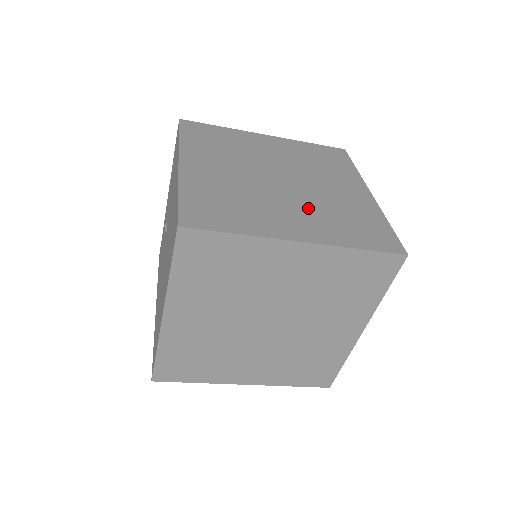
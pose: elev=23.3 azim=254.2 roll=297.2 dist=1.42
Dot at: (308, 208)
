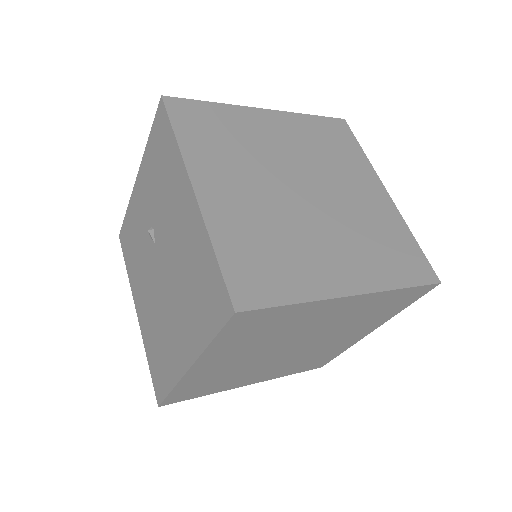
Dot at: (344, 236)
